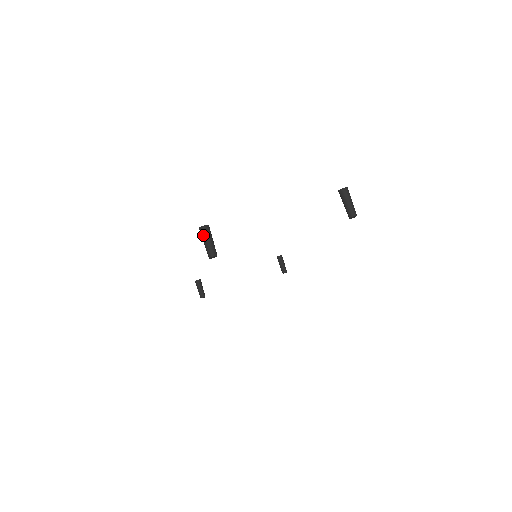
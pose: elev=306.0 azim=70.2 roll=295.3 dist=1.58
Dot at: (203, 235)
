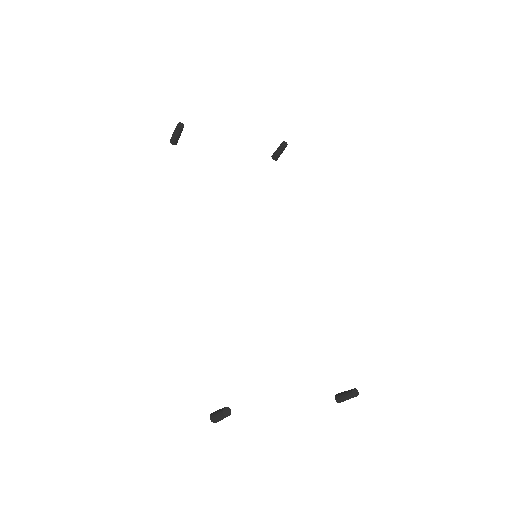
Dot at: (172, 135)
